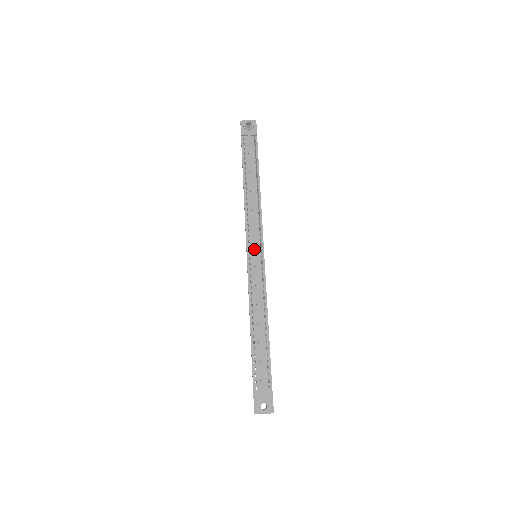
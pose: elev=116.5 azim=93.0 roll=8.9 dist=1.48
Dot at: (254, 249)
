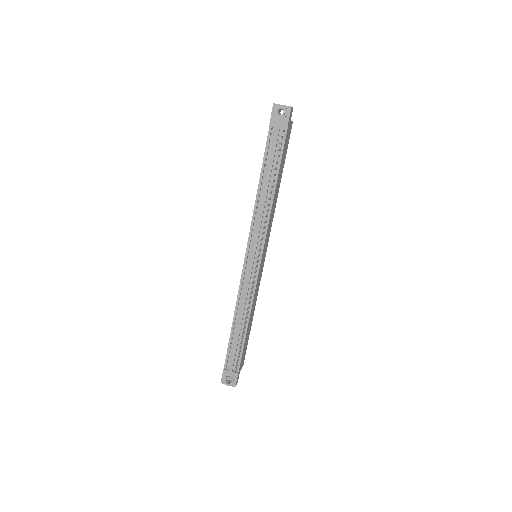
Dot at: (252, 256)
